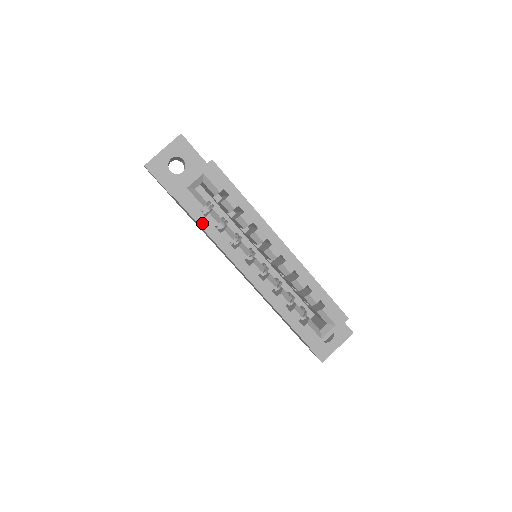
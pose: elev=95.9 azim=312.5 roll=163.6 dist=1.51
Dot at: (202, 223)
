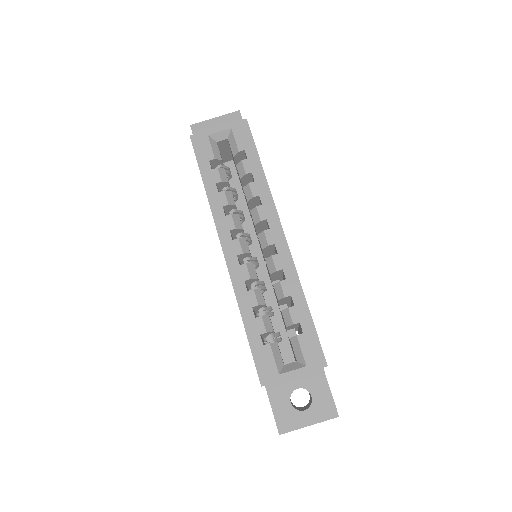
Dot at: (205, 174)
